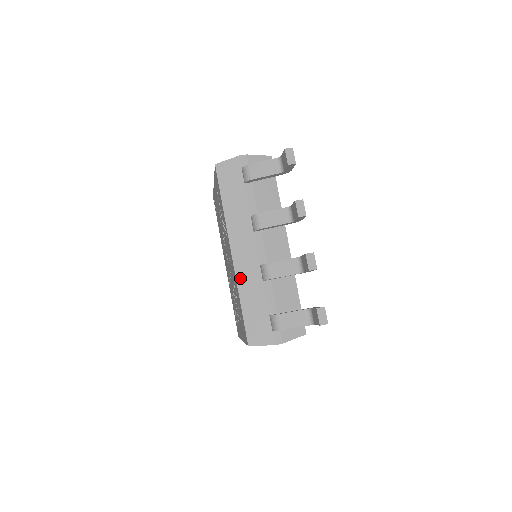
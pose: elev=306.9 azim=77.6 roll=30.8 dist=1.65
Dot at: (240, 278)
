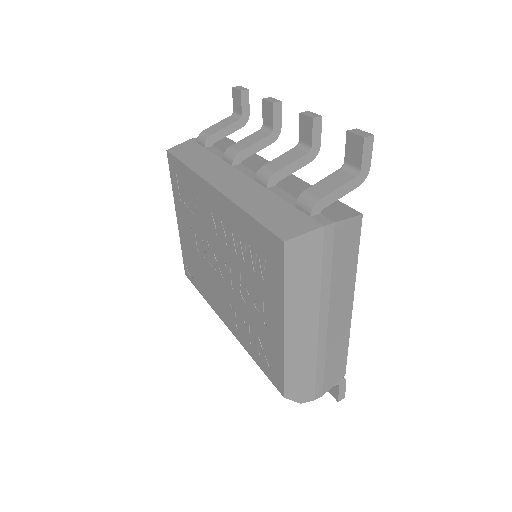
Dot at: (234, 197)
